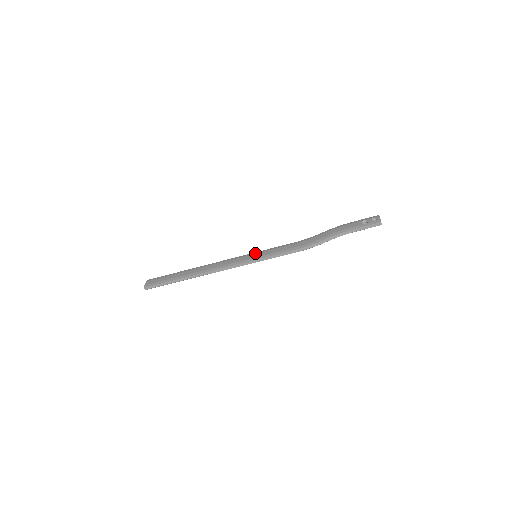
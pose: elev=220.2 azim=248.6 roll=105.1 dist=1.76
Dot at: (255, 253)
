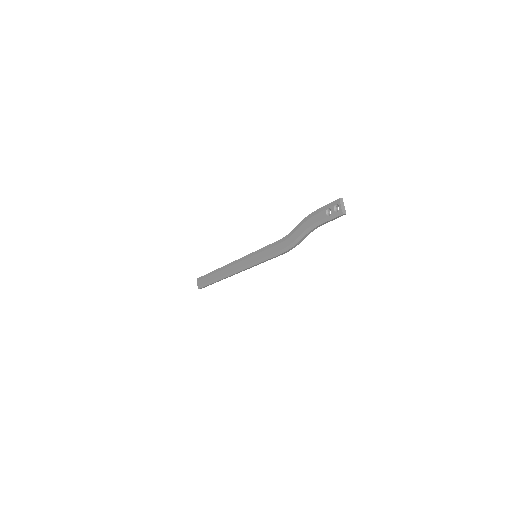
Dot at: (253, 255)
